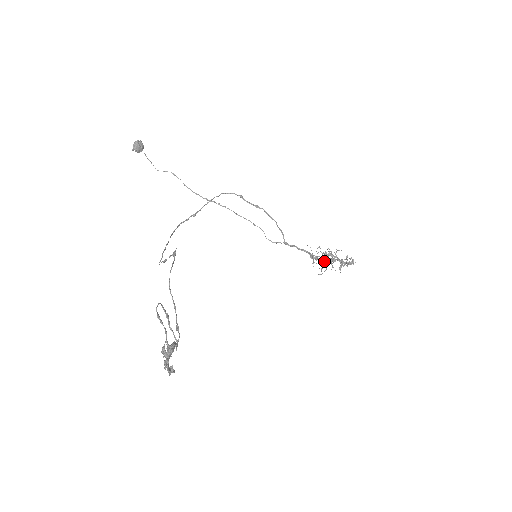
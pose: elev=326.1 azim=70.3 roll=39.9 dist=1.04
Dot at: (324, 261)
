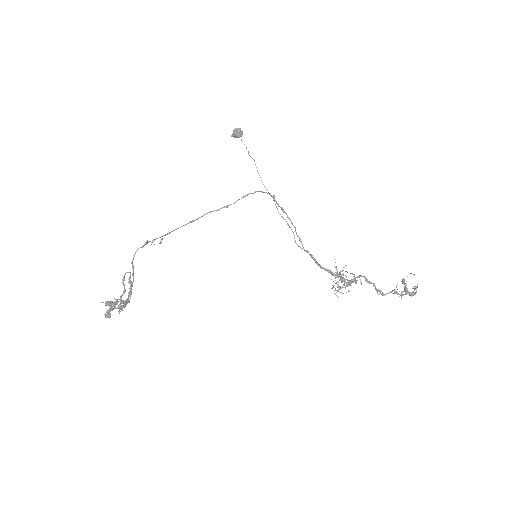
Dot at: (336, 282)
